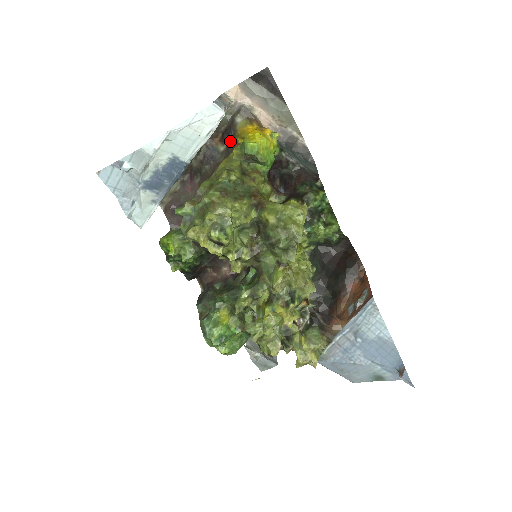
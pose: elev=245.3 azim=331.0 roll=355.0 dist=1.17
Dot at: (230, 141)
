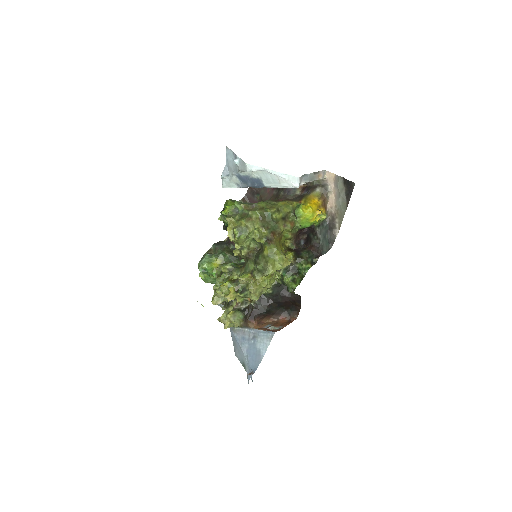
Dot at: (303, 195)
